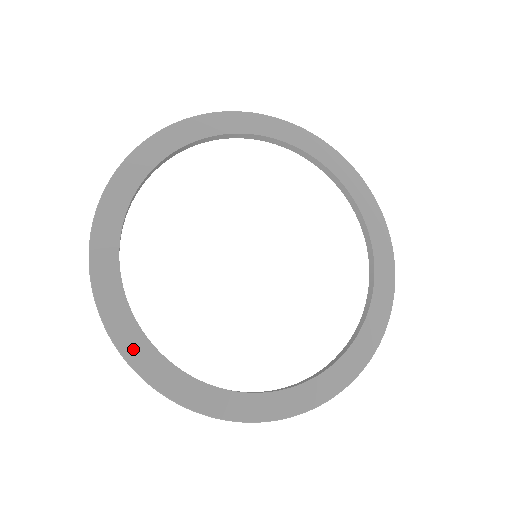
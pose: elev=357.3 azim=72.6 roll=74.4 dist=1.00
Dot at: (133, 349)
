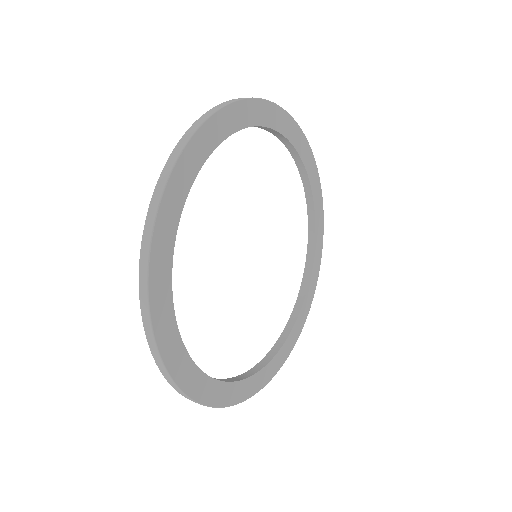
Dot at: (237, 395)
